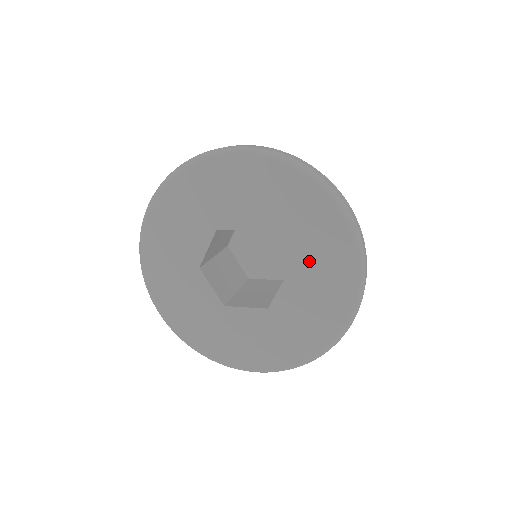
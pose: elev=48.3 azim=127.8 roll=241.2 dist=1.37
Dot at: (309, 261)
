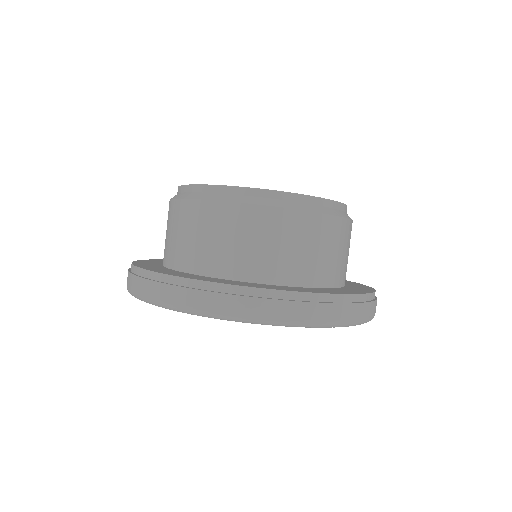
Dot at: occluded
